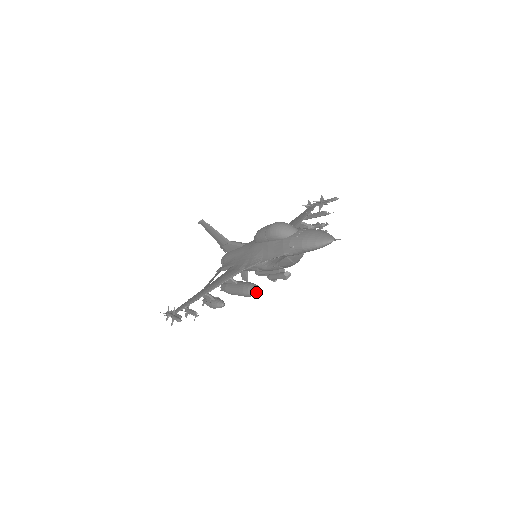
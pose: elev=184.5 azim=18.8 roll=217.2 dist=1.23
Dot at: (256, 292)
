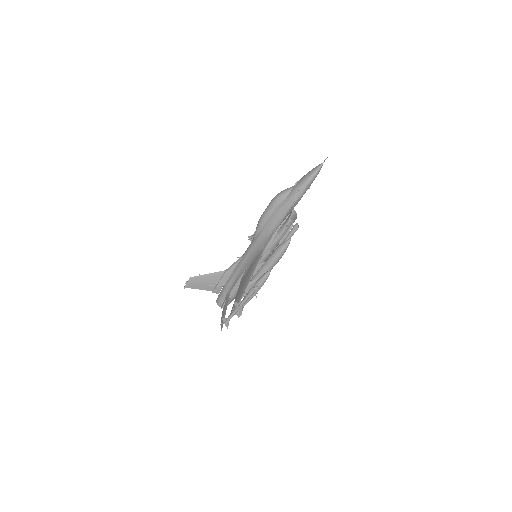
Dot at: (289, 242)
